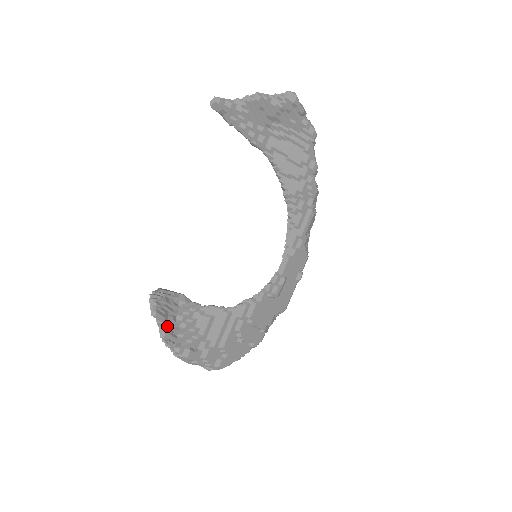
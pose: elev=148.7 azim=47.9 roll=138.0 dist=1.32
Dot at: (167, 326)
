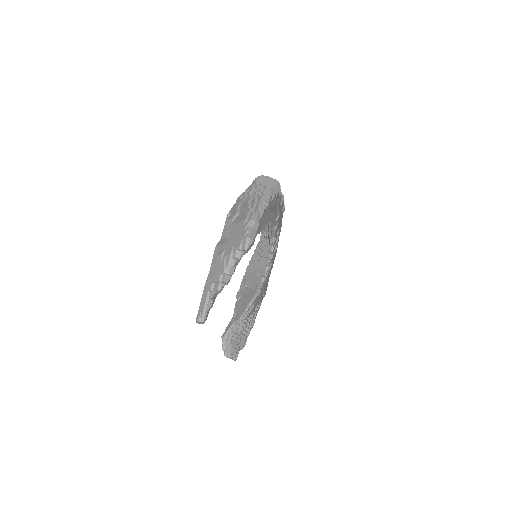
Dot at: (241, 345)
